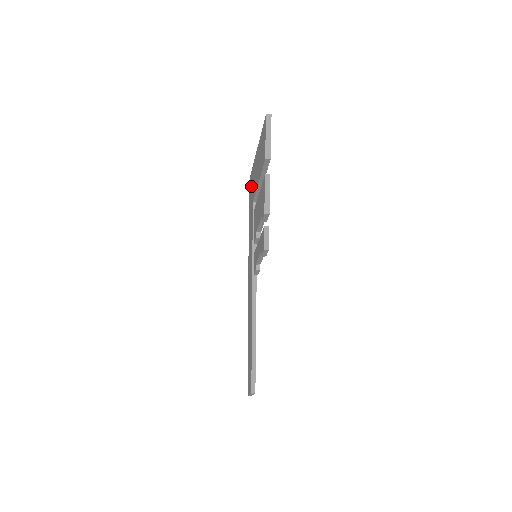
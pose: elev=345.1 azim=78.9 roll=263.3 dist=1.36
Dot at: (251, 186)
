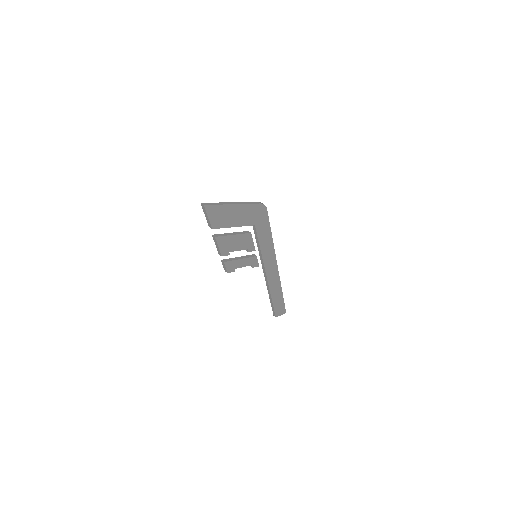
Dot at: occluded
